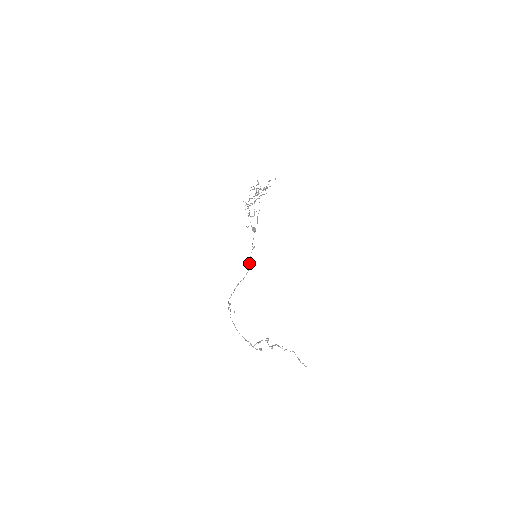
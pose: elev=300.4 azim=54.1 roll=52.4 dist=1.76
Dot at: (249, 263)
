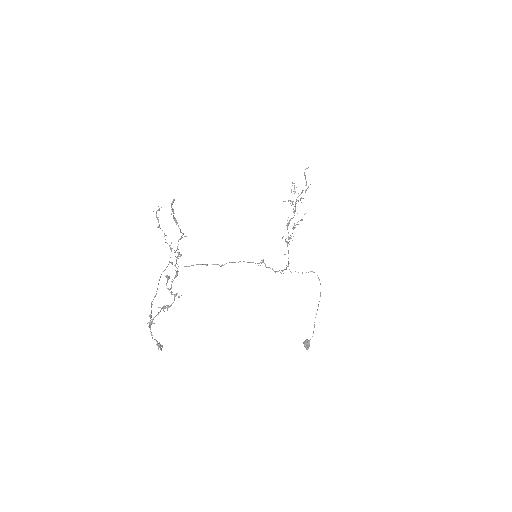
Dot at: occluded
